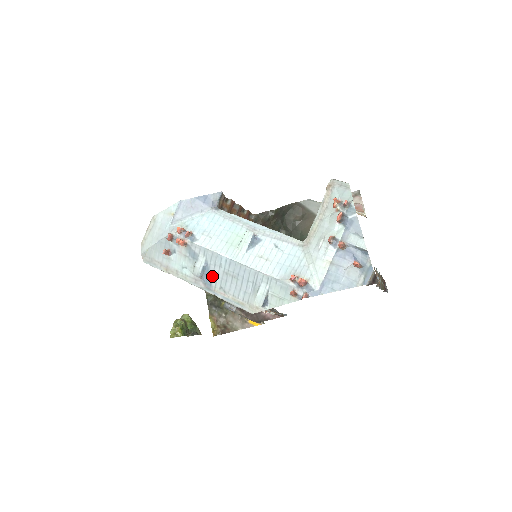
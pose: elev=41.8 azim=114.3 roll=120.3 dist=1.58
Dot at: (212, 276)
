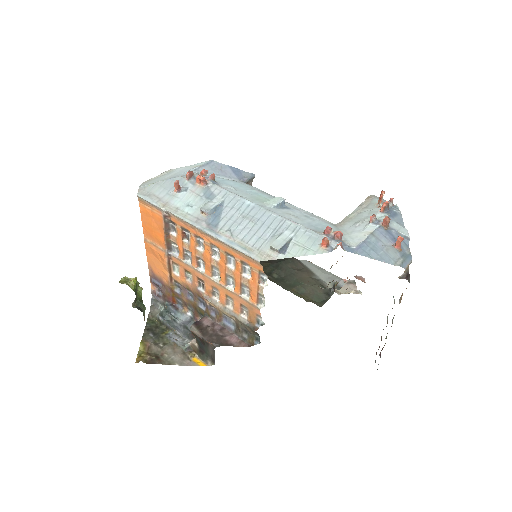
Dot at: (223, 218)
